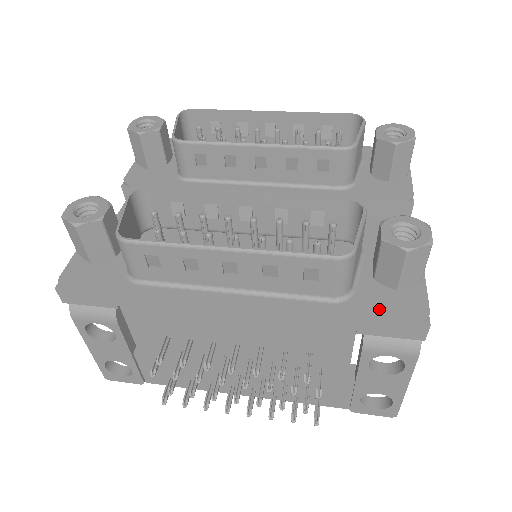
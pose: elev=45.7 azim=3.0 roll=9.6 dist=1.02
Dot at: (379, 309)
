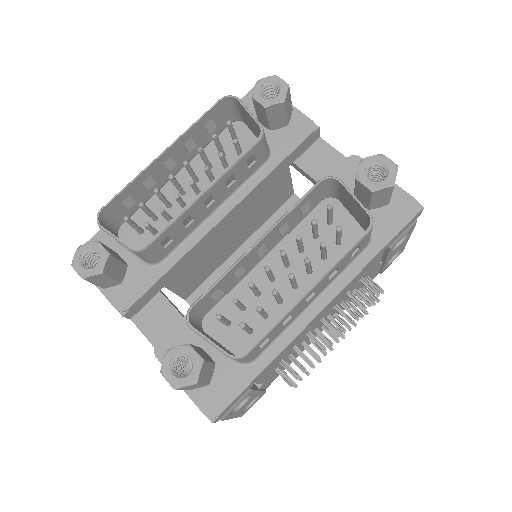
Dot at: (394, 226)
